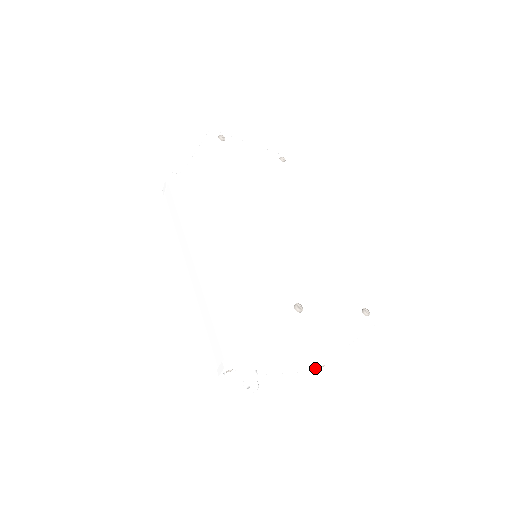
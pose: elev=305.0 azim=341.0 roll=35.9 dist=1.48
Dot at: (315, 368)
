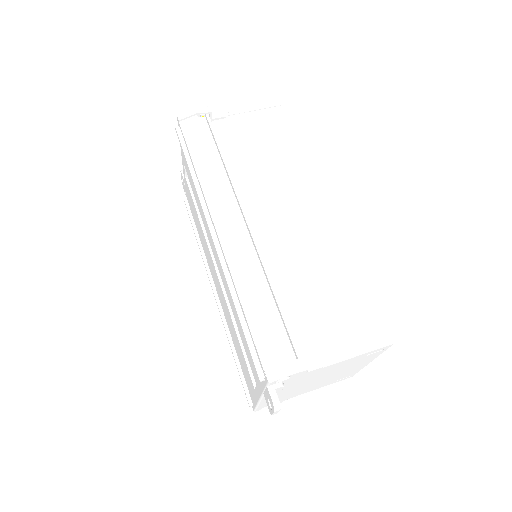
Dot at: (264, 406)
